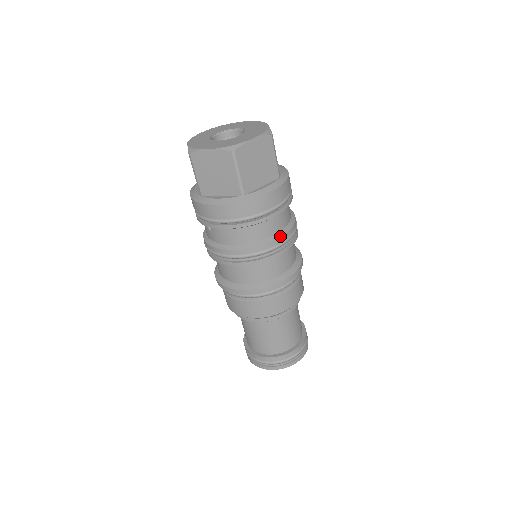
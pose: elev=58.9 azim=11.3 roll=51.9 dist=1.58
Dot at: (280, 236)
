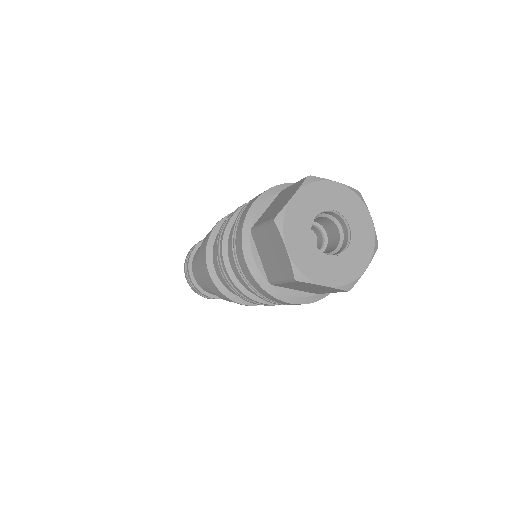
Dot at: occluded
